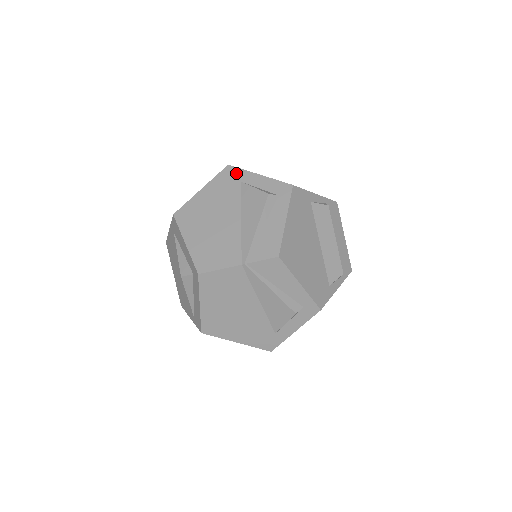
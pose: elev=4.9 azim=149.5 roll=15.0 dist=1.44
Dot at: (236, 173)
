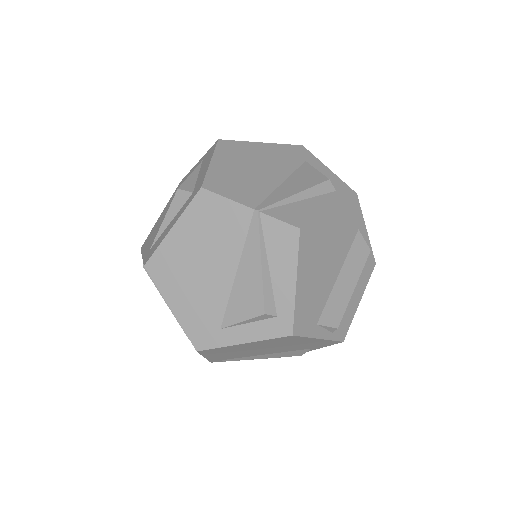
Dot at: (306, 154)
